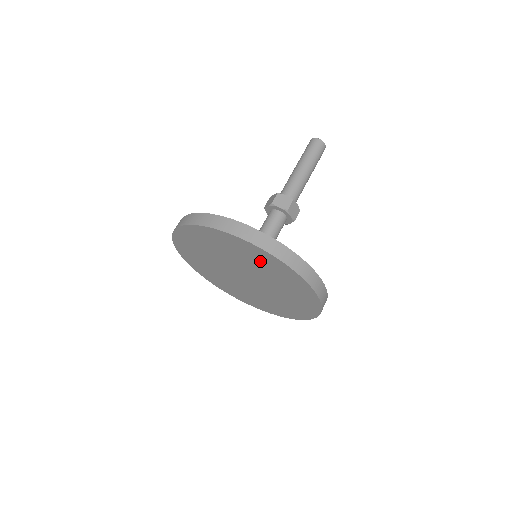
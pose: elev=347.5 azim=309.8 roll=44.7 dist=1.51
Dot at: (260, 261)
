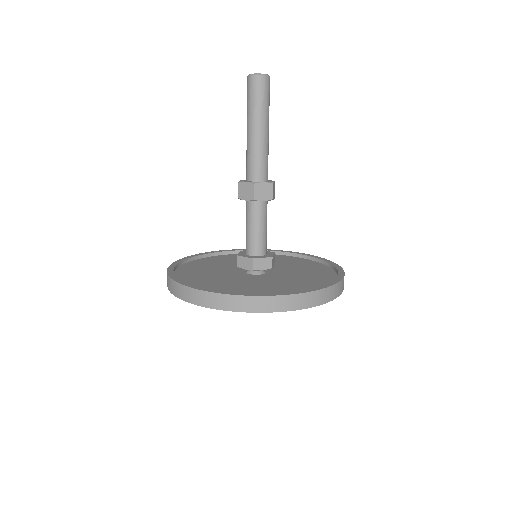
Dot at: occluded
